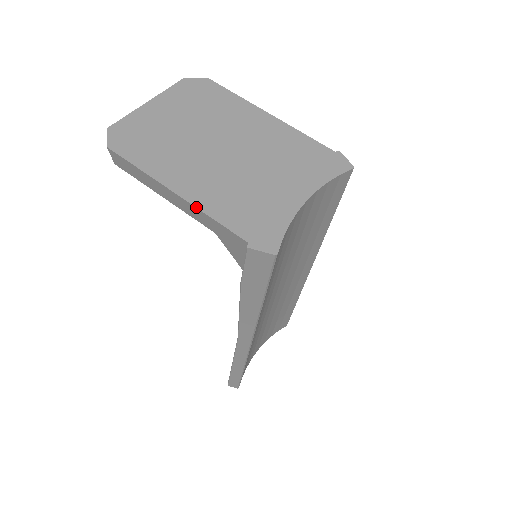
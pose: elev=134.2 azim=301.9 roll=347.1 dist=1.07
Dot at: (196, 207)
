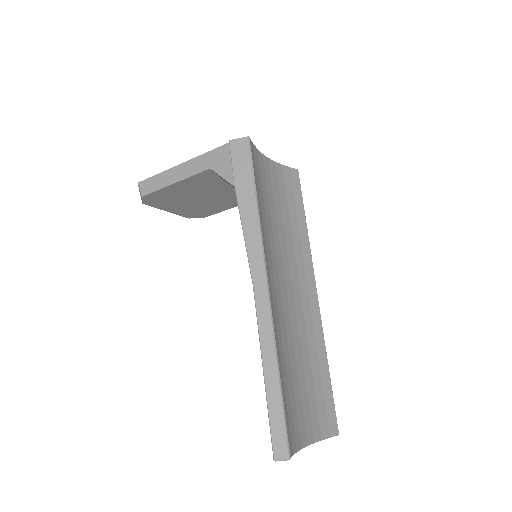
Dot at: (195, 157)
